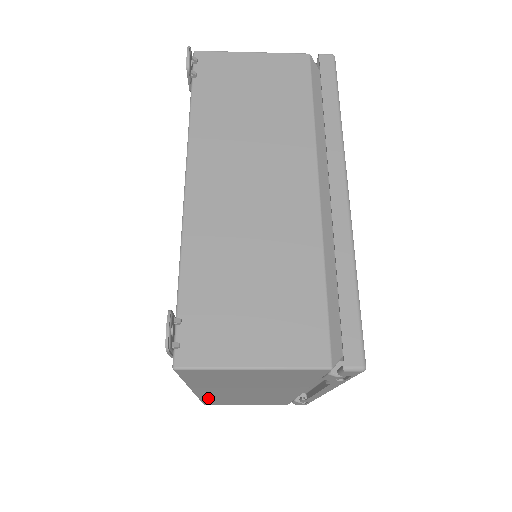
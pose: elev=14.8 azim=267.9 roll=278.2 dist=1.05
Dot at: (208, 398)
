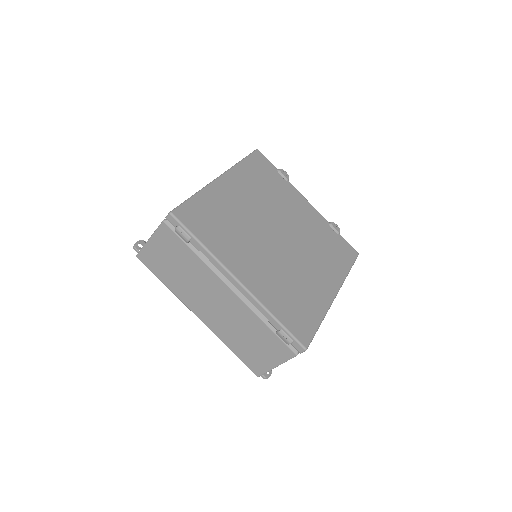
Dot at: (225, 339)
